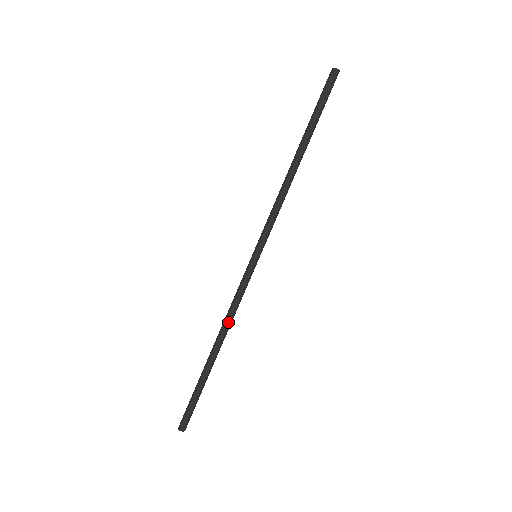
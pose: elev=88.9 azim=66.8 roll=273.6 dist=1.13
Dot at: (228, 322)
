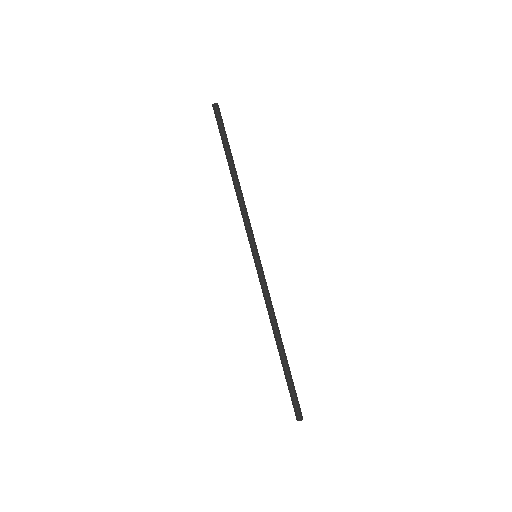
Dot at: (273, 314)
